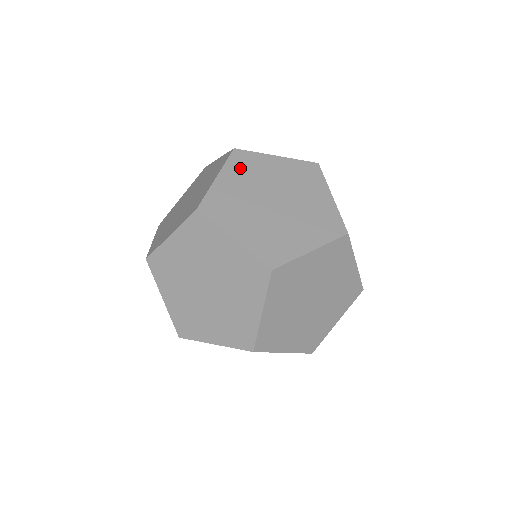
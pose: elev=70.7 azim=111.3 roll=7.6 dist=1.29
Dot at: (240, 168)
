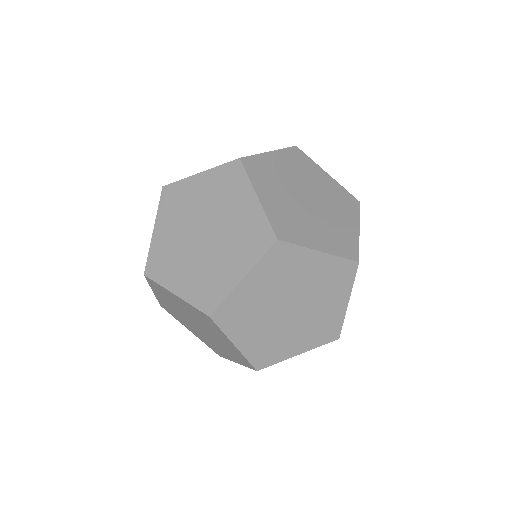
Dot at: occluded
